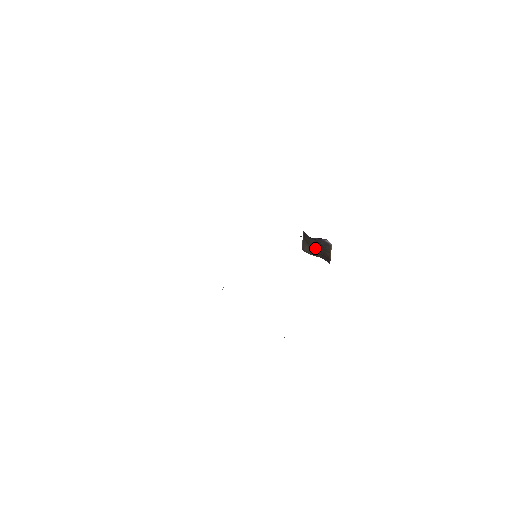
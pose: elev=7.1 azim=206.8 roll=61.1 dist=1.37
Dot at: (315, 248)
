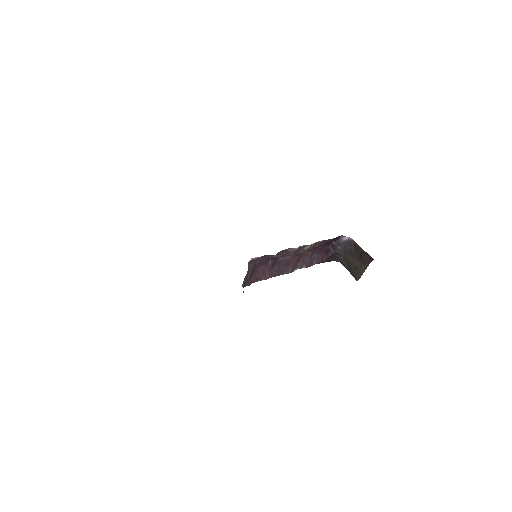
Dot at: (355, 262)
